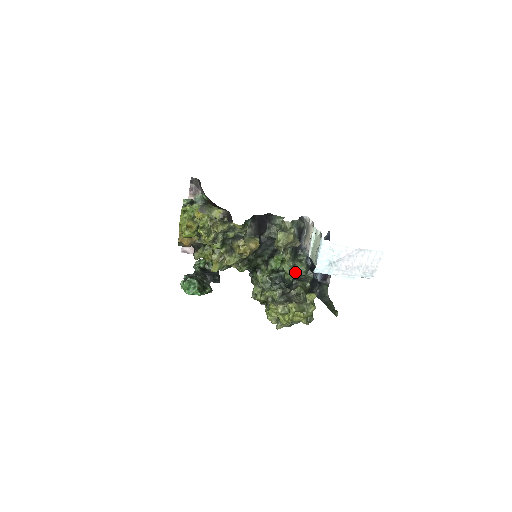
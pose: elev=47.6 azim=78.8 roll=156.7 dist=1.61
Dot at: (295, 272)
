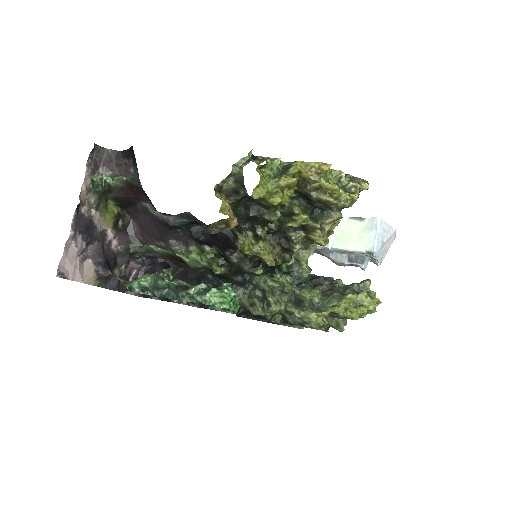
Dot at: occluded
